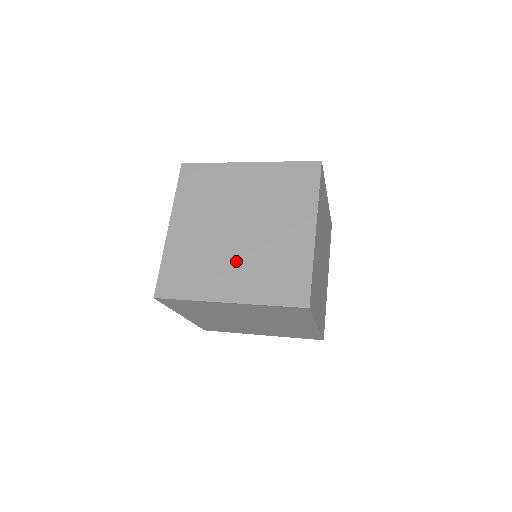
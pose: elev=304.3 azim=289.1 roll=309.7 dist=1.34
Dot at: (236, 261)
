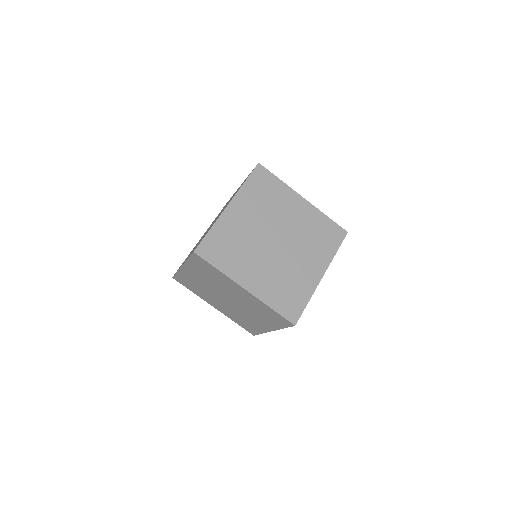
Dot at: occluded
